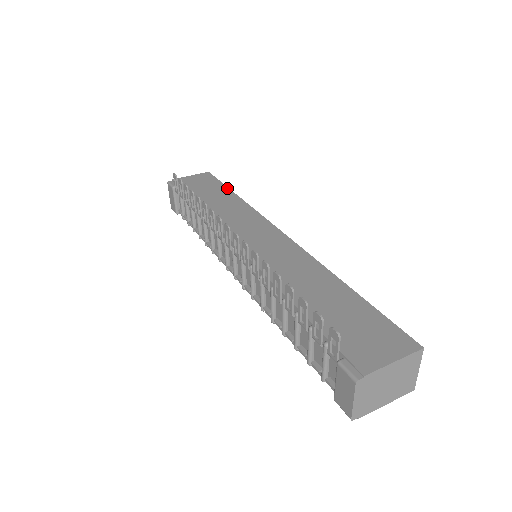
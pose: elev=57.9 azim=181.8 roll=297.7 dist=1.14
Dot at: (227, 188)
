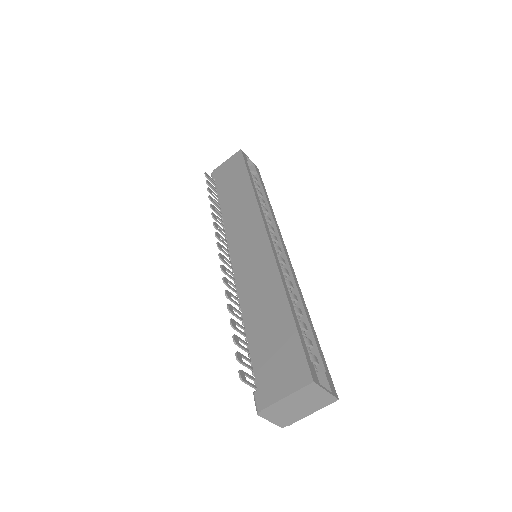
Dot at: (247, 173)
